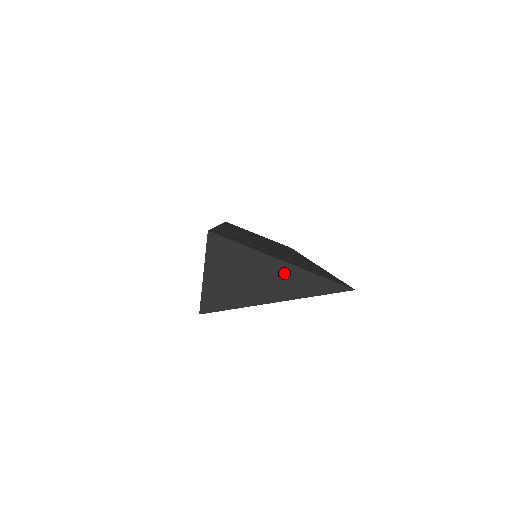
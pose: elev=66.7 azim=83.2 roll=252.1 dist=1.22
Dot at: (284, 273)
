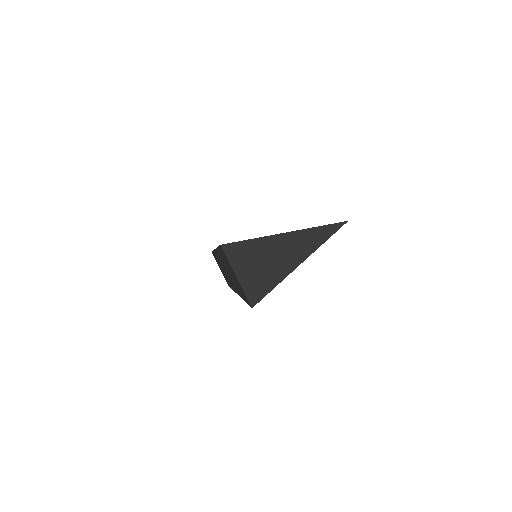
Dot at: (292, 240)
